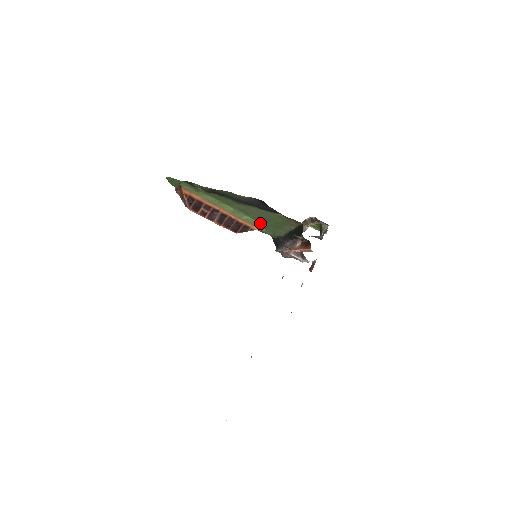
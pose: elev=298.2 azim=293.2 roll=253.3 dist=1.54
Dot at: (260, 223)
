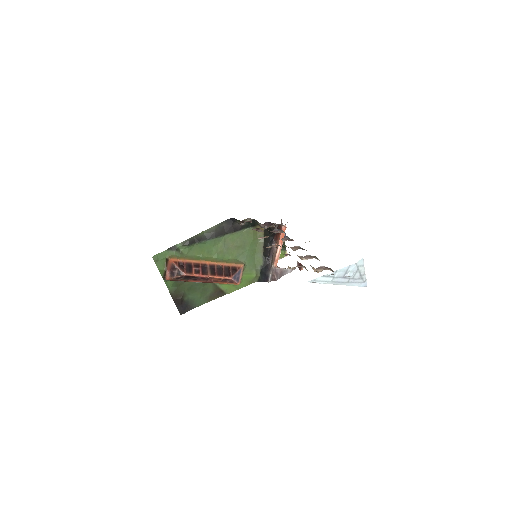
Dot at: (240, 261)
